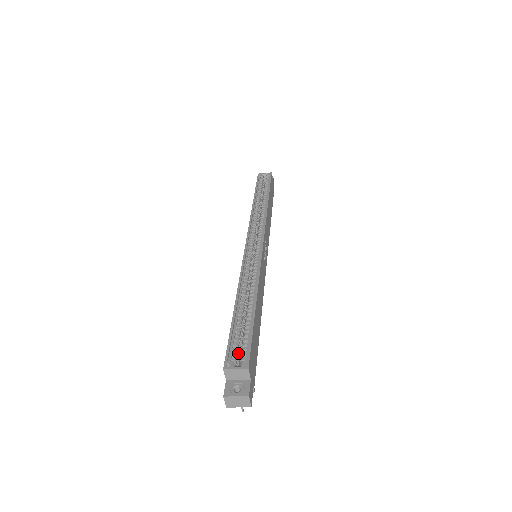
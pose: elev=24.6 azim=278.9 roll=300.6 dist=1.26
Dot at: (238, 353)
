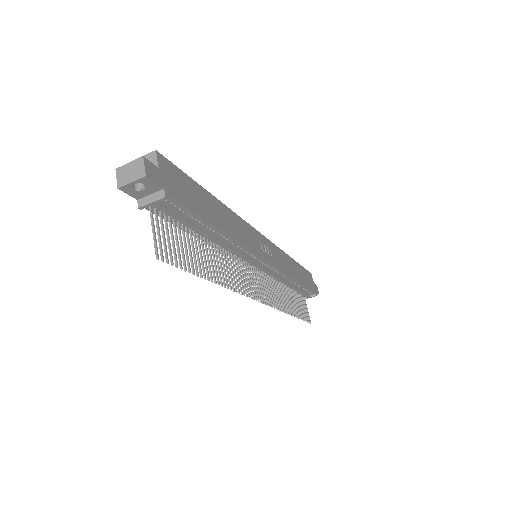
Dot at: occluded
